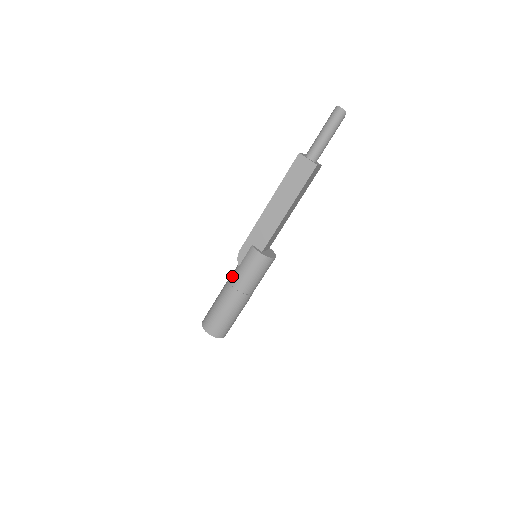
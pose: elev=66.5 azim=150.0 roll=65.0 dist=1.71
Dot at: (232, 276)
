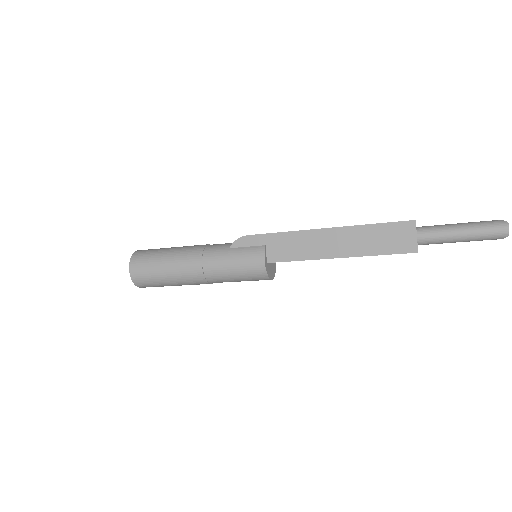
Dot at: (212, 249)
